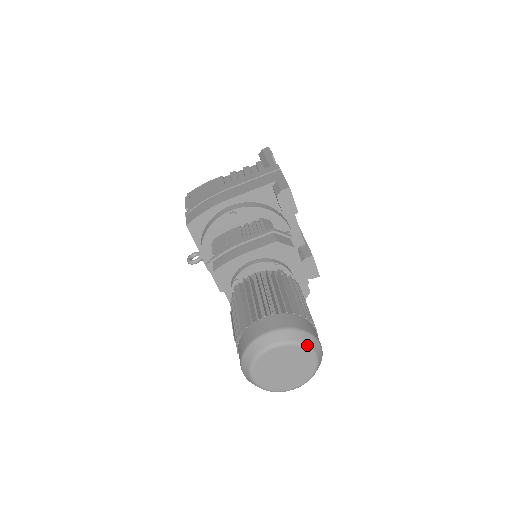
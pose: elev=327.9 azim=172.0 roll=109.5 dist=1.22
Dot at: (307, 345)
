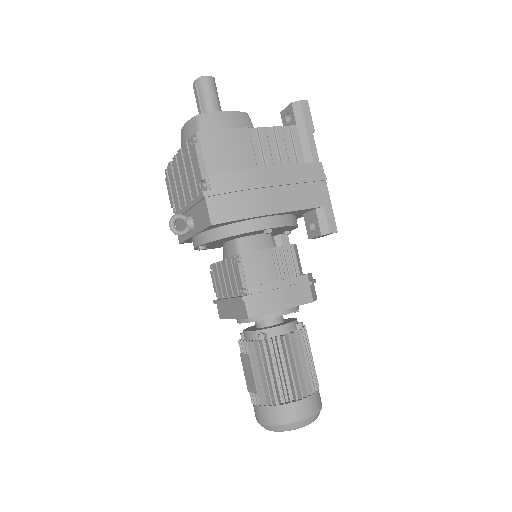
Dot at: occluded
